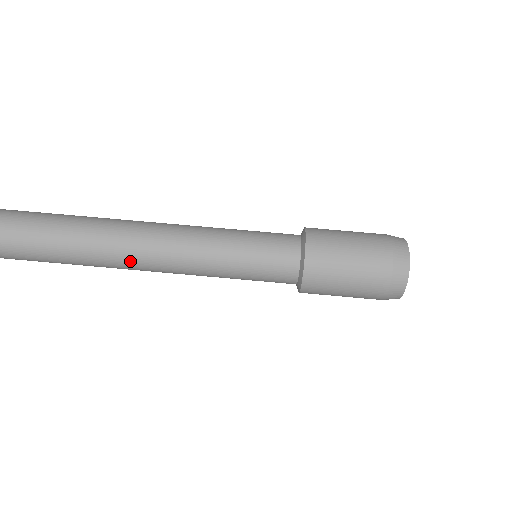
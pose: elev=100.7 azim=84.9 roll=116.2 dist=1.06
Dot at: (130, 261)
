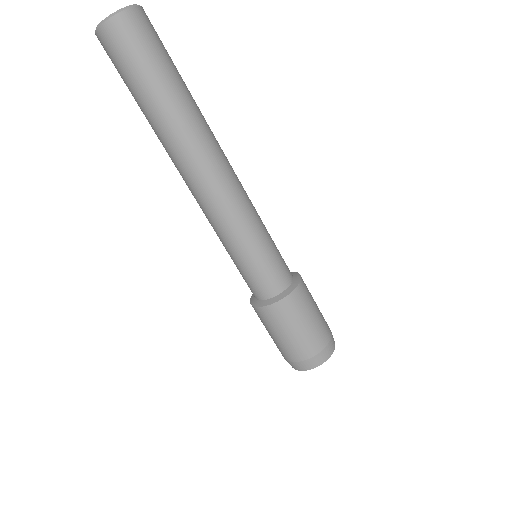
Dot at: (189, 168)
